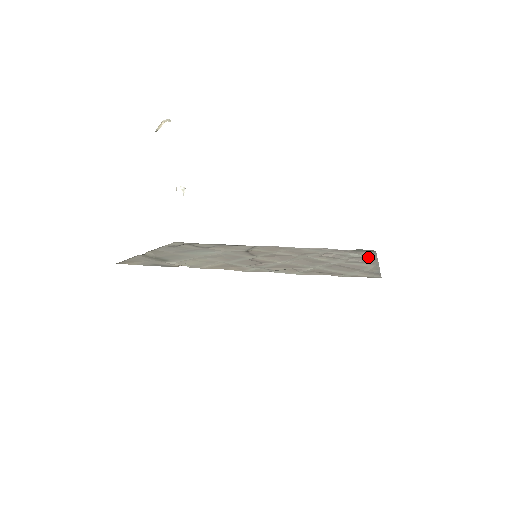
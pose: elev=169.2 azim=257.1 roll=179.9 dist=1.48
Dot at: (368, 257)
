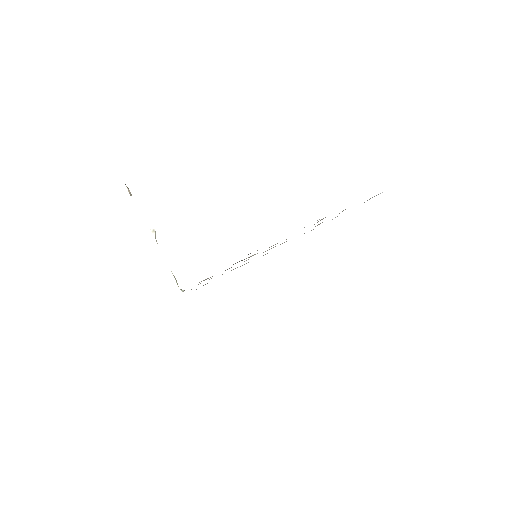
Dot at: occluded
